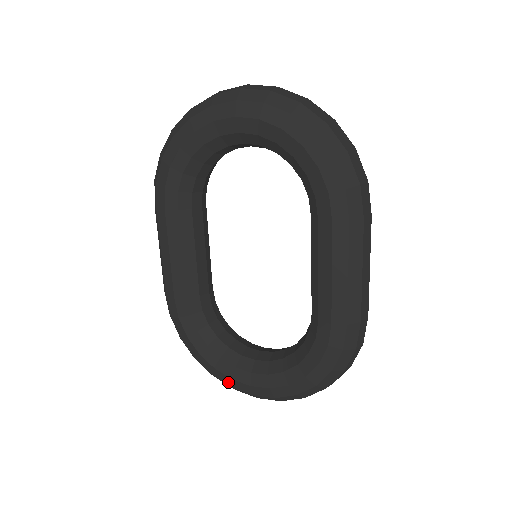
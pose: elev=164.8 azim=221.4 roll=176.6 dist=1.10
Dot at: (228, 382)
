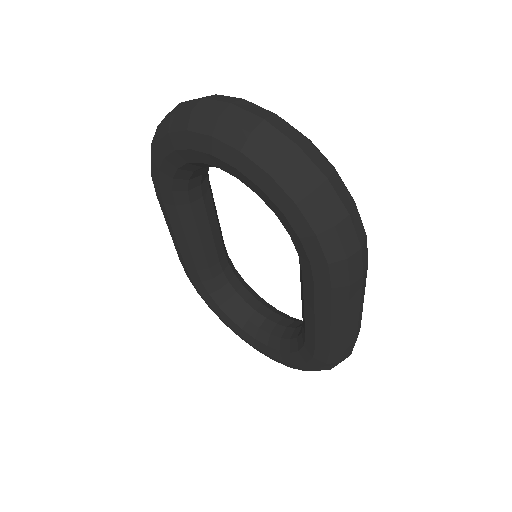
Dot at: occluded
